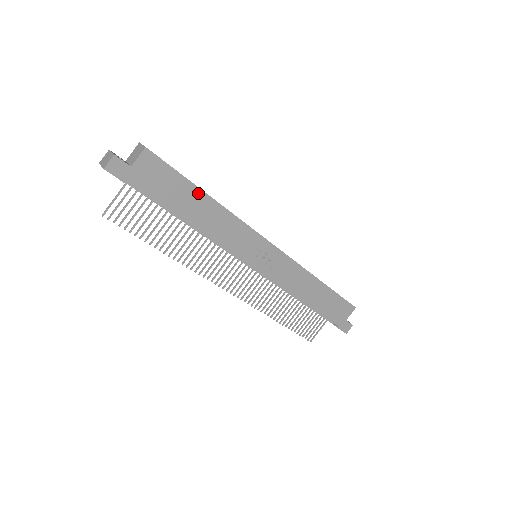
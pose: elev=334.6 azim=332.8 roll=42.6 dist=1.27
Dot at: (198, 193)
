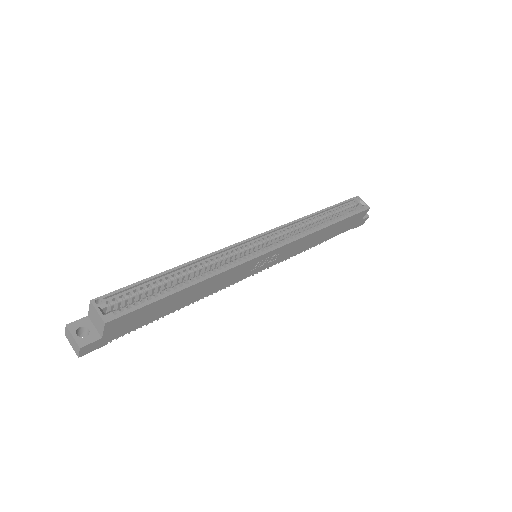
Dot at: (178, 294)
